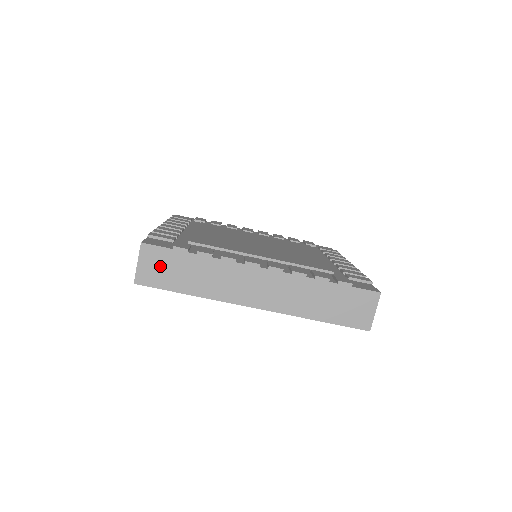
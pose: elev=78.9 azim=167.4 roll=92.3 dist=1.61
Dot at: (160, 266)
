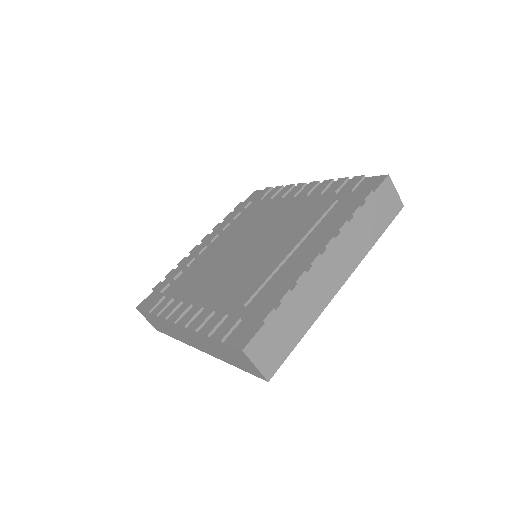
Dot at: (152, 321)
